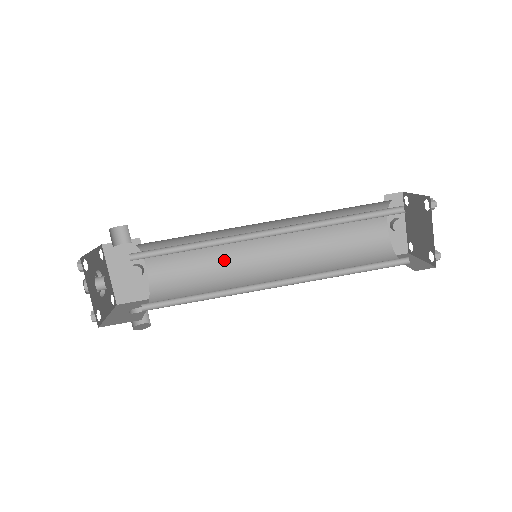
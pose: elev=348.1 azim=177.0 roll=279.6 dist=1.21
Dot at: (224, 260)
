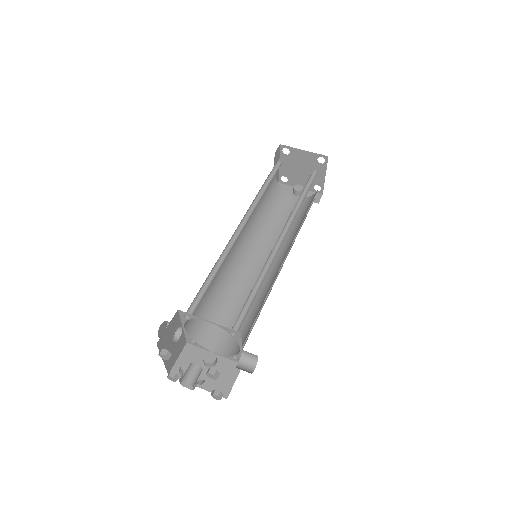
Dot at: occluded
